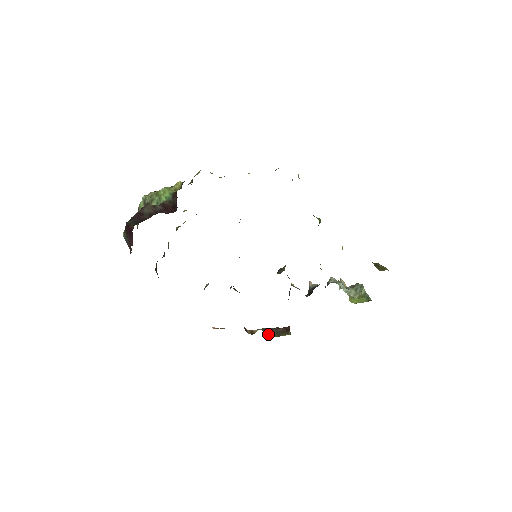
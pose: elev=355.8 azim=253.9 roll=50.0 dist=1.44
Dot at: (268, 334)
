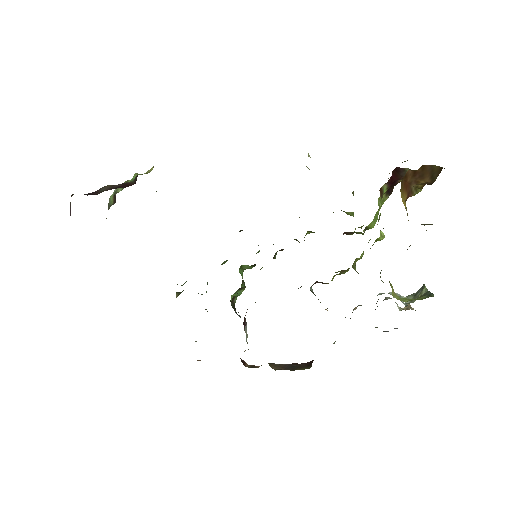
Dot at: (277, 369)
